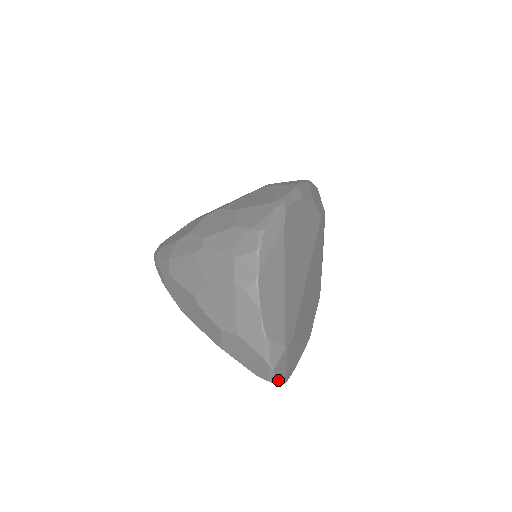
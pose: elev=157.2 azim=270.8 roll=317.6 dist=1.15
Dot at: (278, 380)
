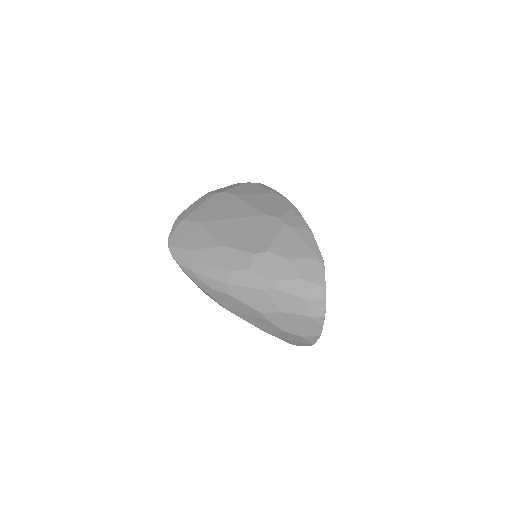
Dot at: occluded
